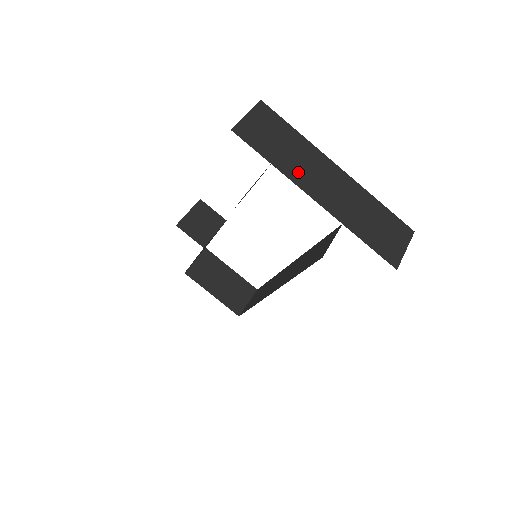
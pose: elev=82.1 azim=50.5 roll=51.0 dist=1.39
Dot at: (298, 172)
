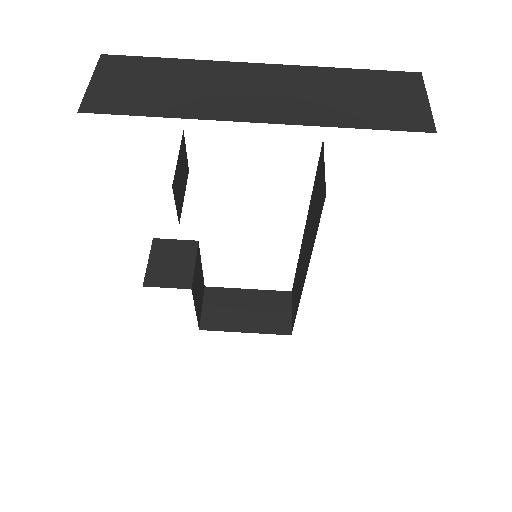
Dot at: (207, 104)
